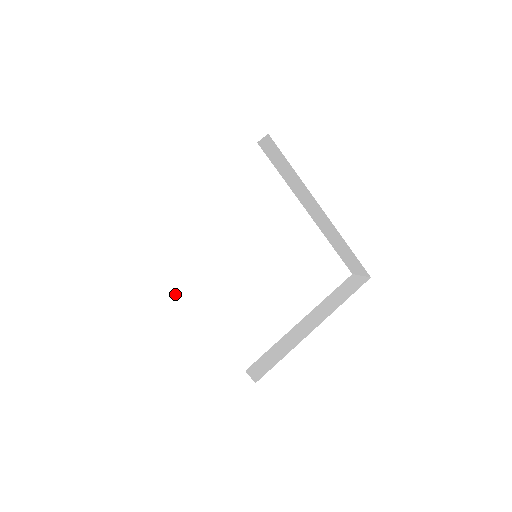
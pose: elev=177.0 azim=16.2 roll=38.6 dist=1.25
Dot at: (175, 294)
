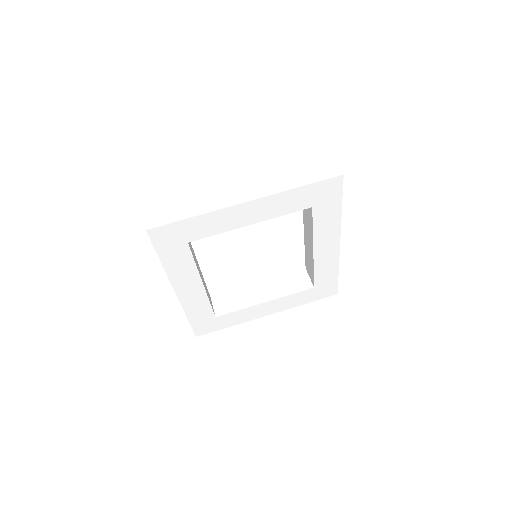
Dot at: (196, 273)
